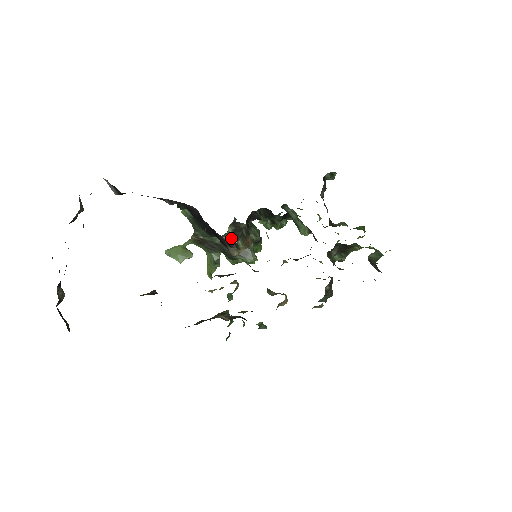
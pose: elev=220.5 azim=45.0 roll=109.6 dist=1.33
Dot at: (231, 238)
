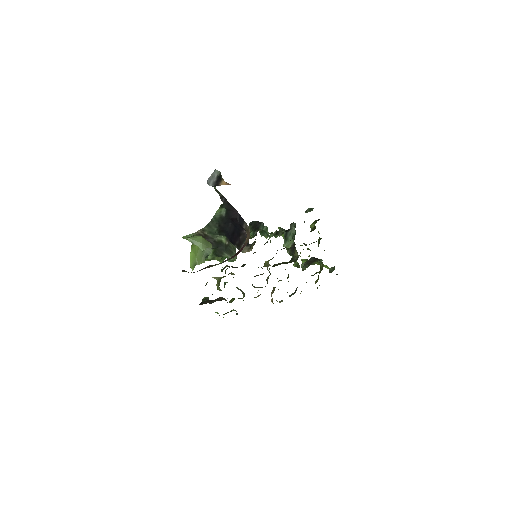
Dot at: (226, 239)
